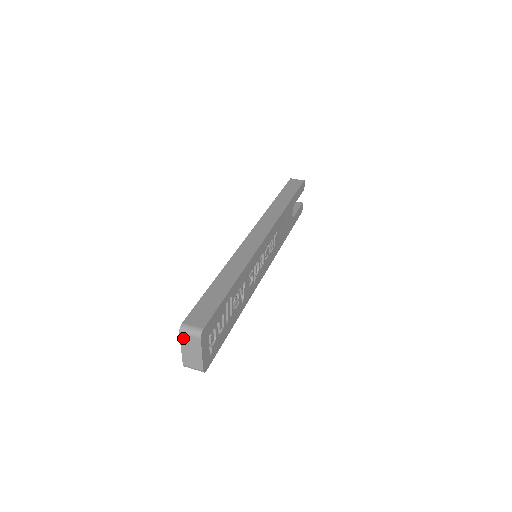
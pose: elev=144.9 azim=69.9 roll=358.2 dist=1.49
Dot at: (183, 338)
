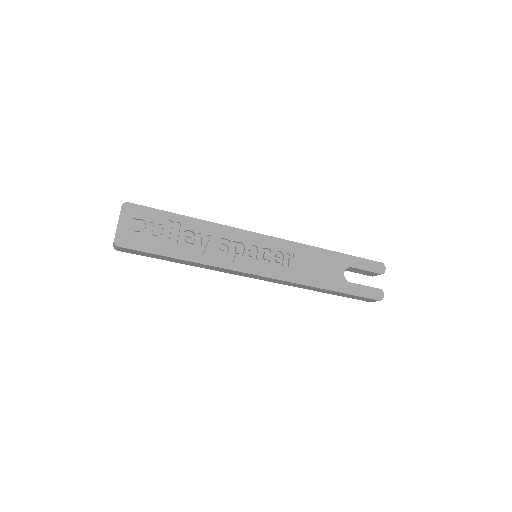
Dot at: occluded
